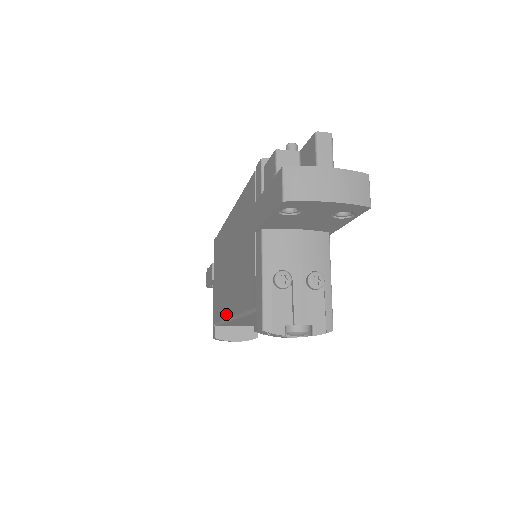
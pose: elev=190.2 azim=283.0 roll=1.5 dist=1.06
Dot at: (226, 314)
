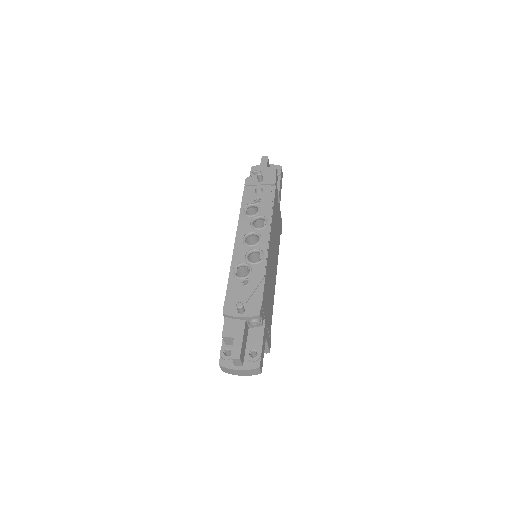
Dot at: occluded
